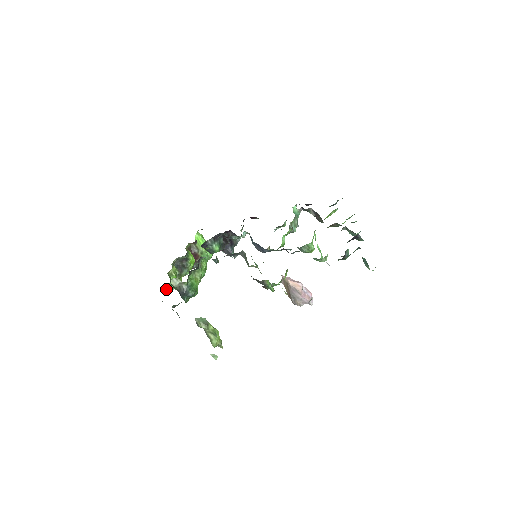
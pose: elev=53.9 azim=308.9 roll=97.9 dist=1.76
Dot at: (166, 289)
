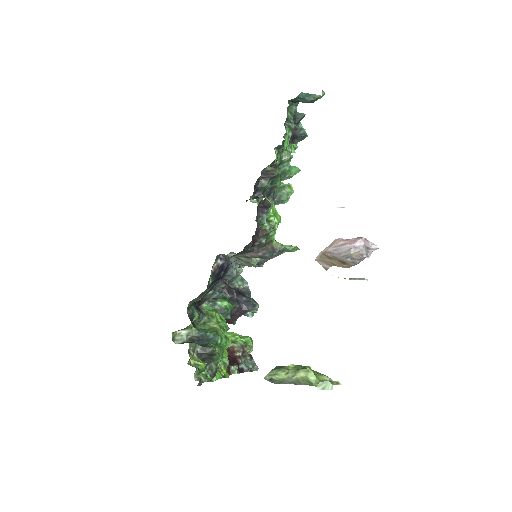
Dot at: occluded
